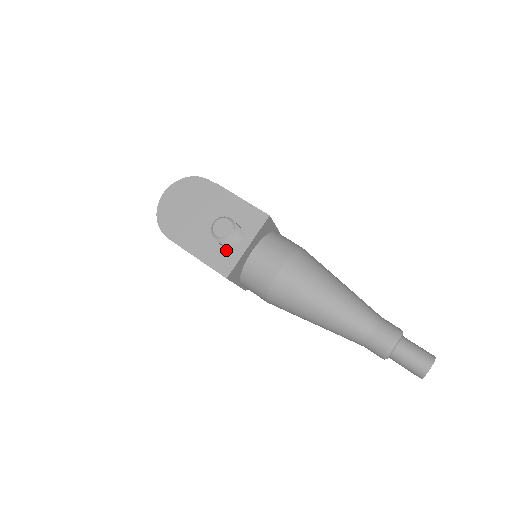
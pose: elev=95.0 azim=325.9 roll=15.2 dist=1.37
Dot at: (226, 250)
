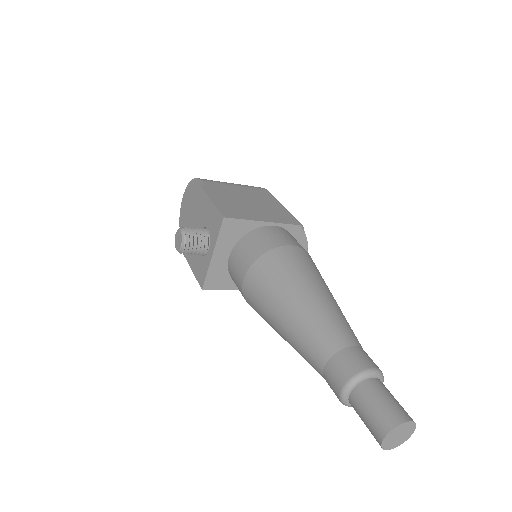
Dot at: (202, 259)
